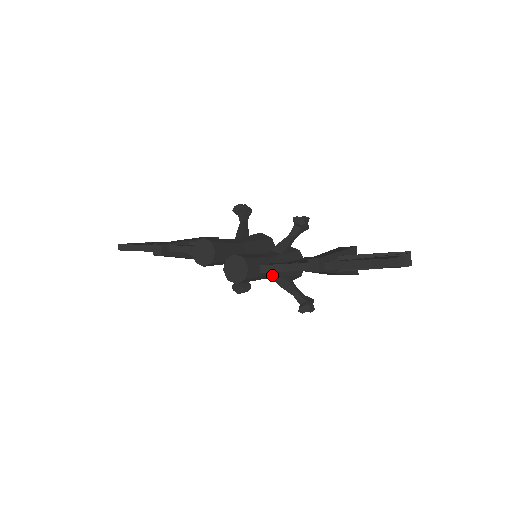
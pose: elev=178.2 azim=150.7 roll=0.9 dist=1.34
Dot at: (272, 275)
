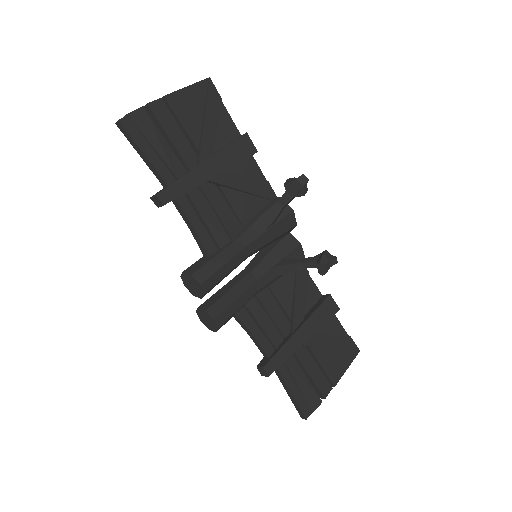
Dot at: occluded
